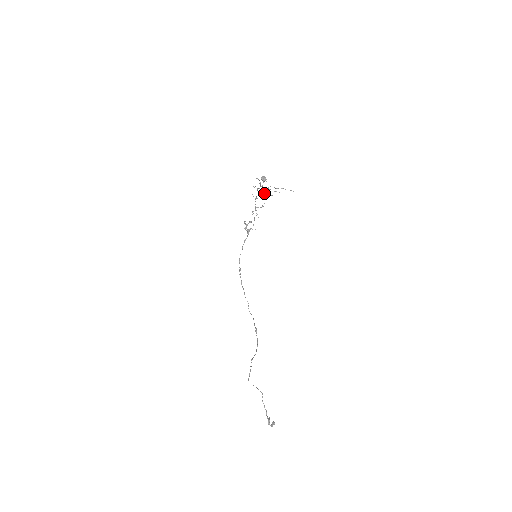
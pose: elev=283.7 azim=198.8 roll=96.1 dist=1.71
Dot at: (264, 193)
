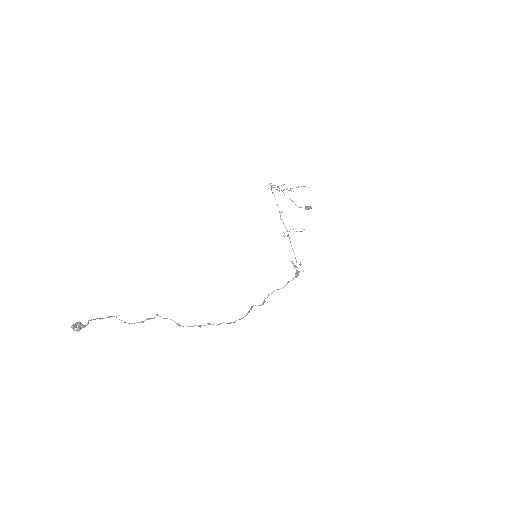
Dot at: (271, 189)
